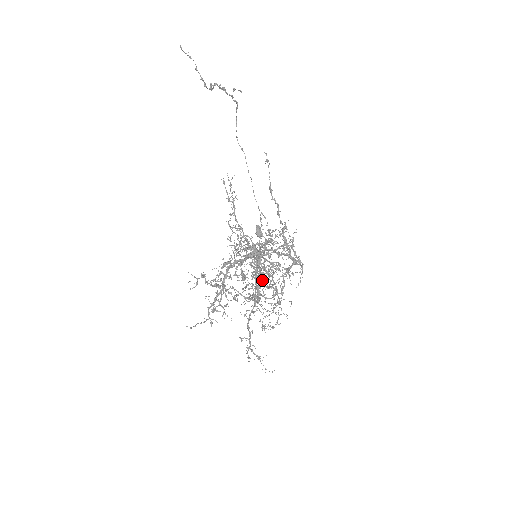
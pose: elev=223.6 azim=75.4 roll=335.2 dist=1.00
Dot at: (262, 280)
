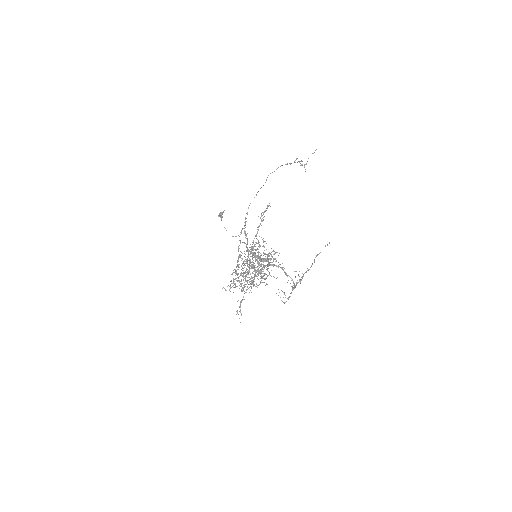
Dot at: occluded
